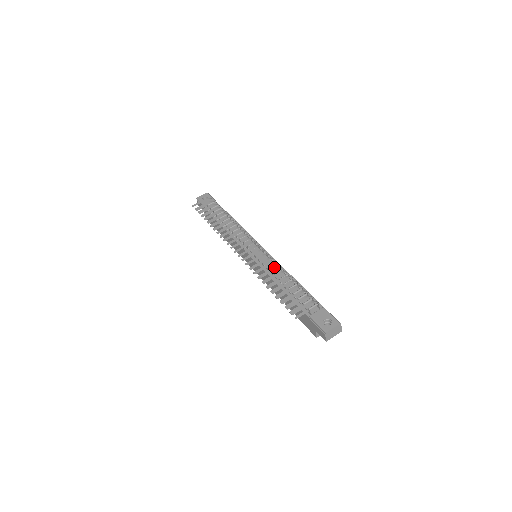
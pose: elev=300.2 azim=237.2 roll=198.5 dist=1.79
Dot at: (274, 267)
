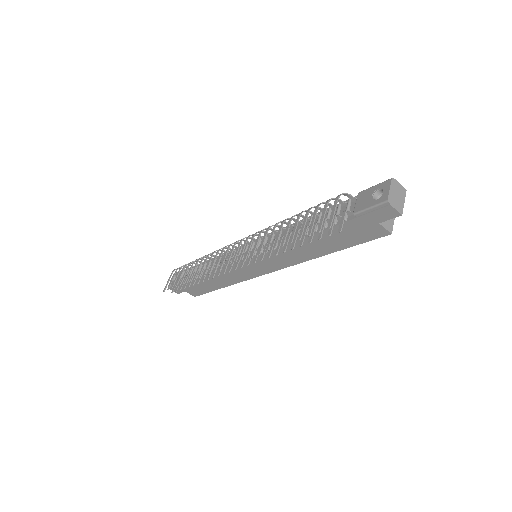
Dot at: occluded
